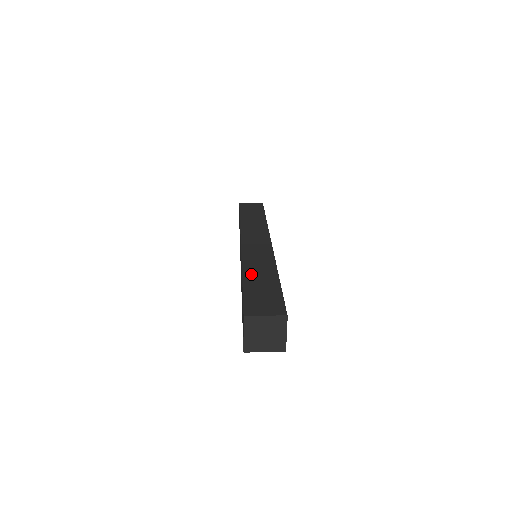
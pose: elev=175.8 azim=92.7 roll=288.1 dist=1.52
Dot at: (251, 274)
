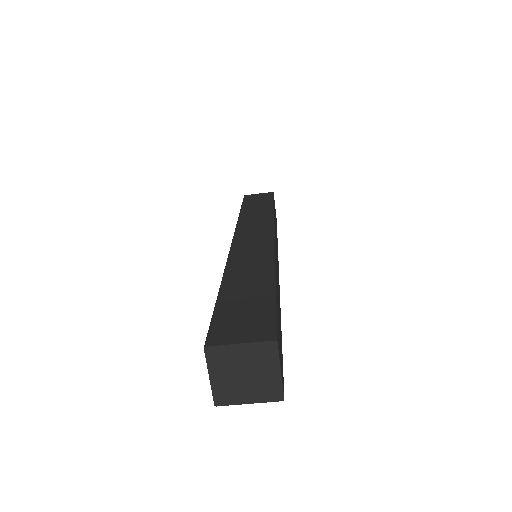
Dot at: (234, 279)
